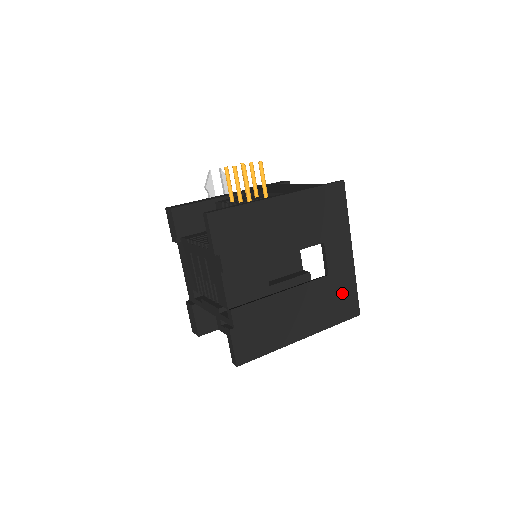
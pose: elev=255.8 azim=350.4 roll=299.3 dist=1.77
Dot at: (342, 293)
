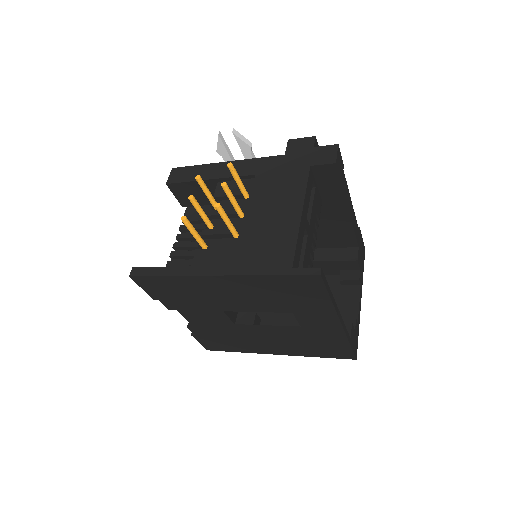
Dot at: (327, 344)
